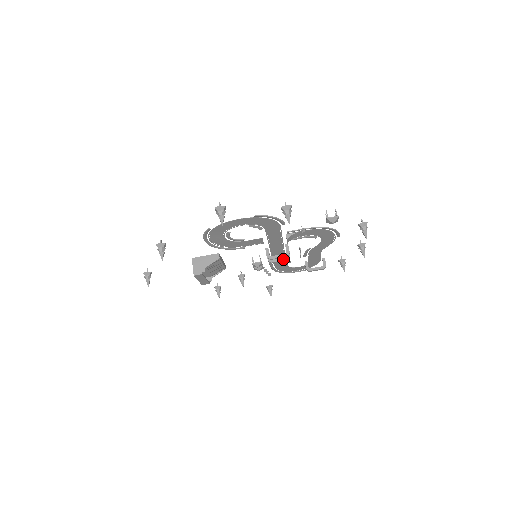
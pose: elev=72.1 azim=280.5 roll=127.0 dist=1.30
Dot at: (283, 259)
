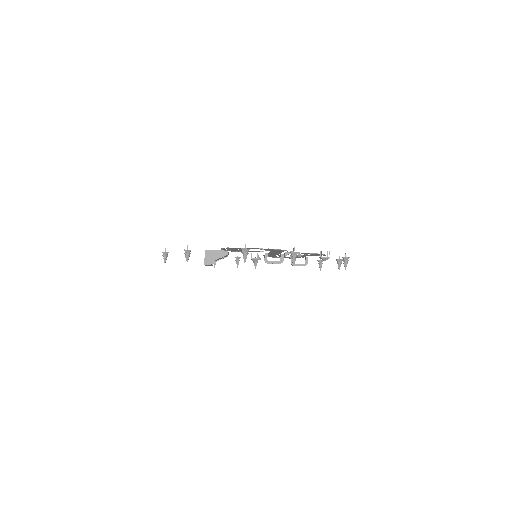
Dot at: occluded
